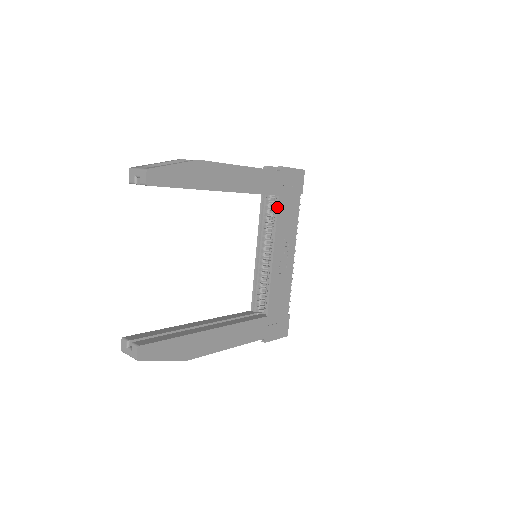
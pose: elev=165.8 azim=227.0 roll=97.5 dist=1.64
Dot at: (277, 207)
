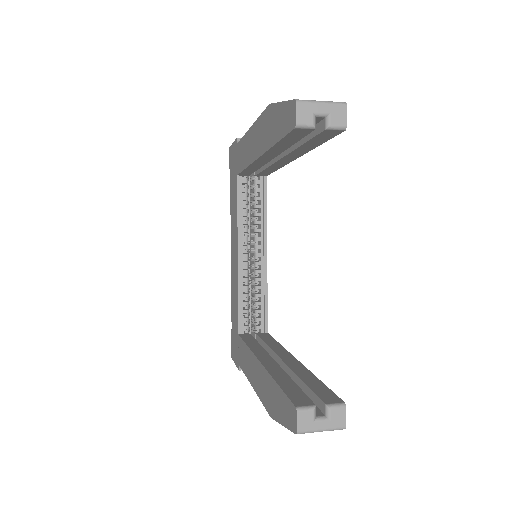
Dot at: (266, 190)
